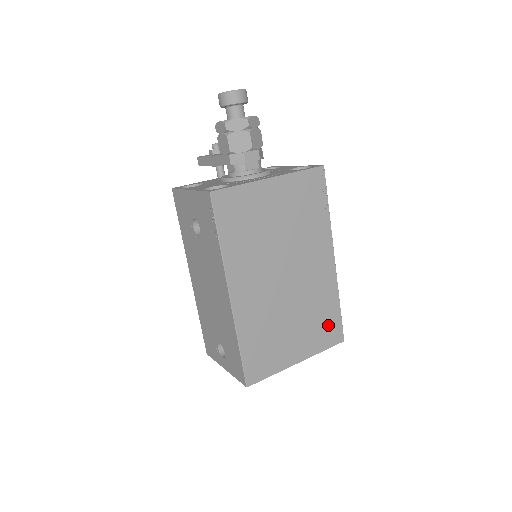
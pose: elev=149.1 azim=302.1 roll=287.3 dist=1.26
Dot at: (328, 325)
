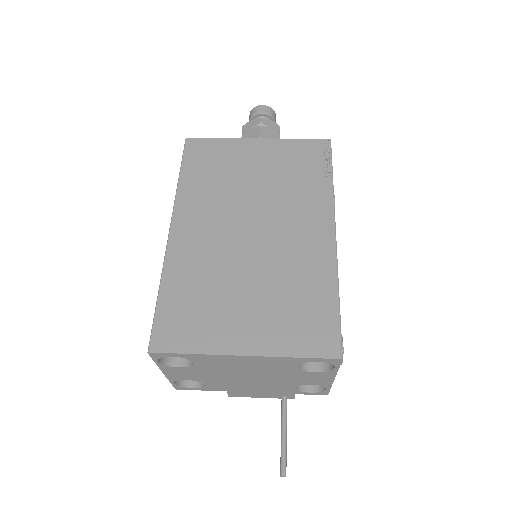
Dot at: (311, 319)
